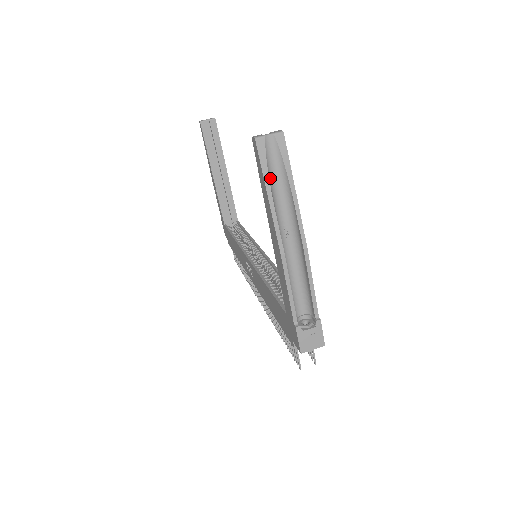
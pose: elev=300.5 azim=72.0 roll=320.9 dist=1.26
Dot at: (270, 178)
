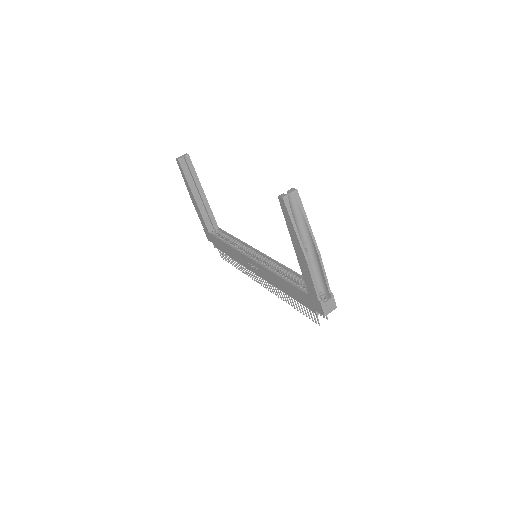
Dot at: (294, 219)
